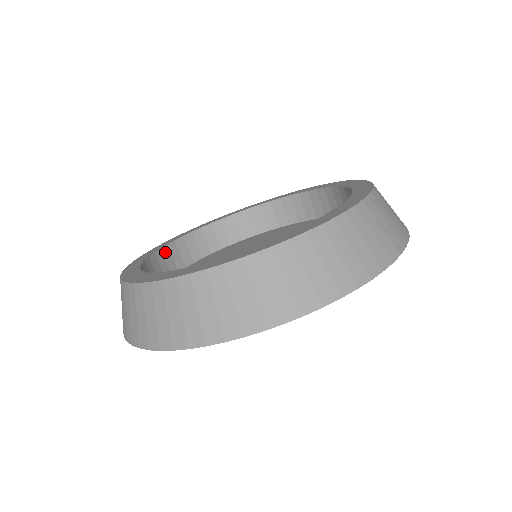
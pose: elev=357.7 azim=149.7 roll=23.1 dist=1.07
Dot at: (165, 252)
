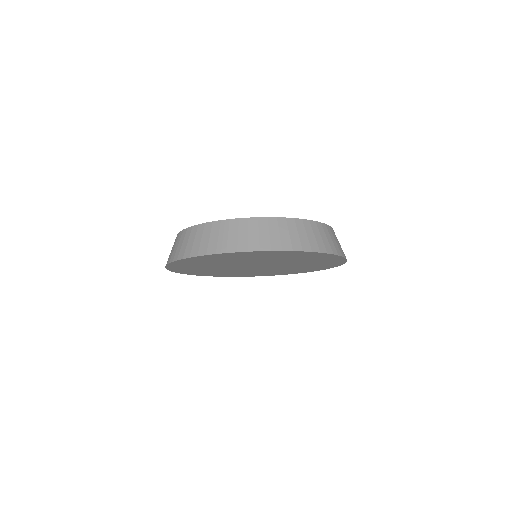
Dot at: occluded
